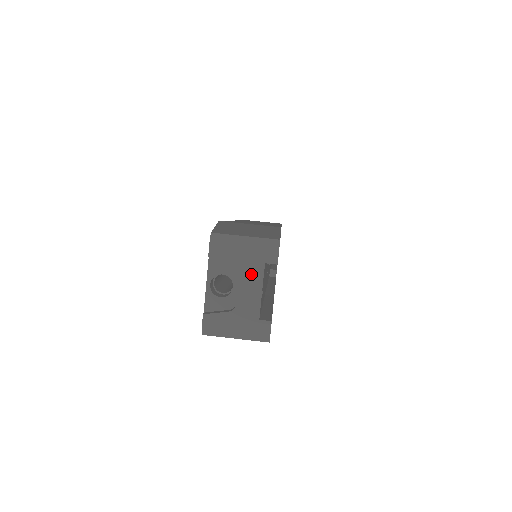
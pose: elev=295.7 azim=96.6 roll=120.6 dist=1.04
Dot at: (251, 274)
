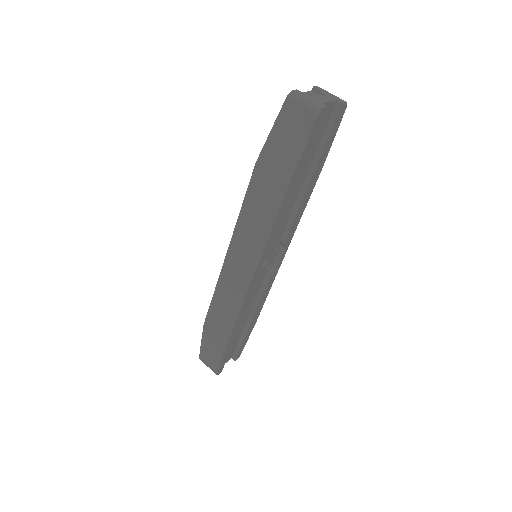
Dot at: (329, 98)
